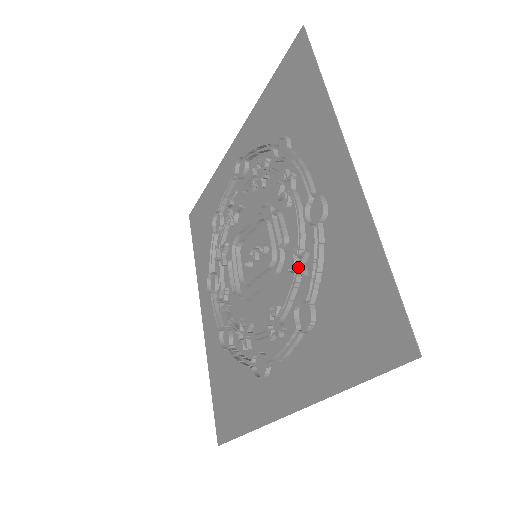
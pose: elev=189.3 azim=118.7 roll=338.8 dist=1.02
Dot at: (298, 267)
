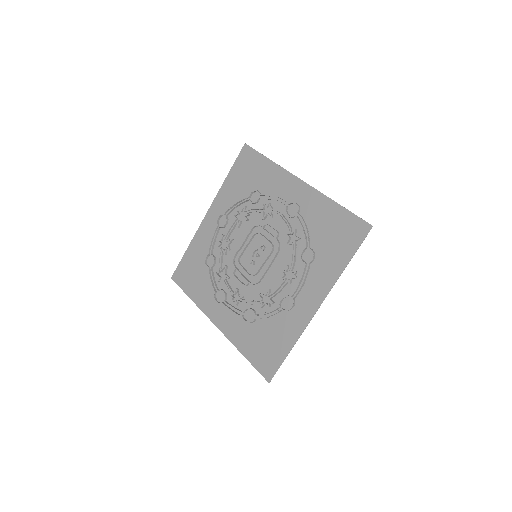
Dot at: (292, 240)
